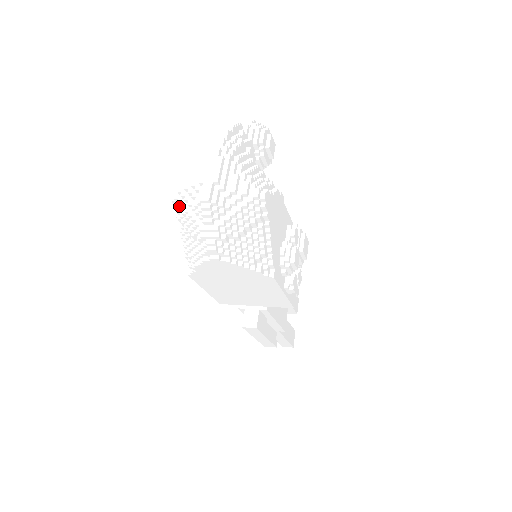
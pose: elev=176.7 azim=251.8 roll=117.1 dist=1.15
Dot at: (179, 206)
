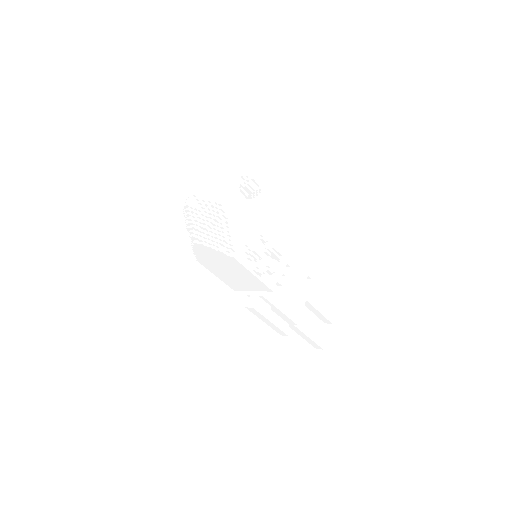
Dot at: occluded
